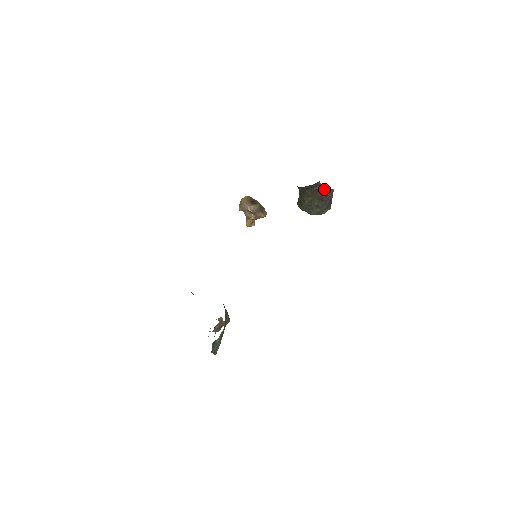
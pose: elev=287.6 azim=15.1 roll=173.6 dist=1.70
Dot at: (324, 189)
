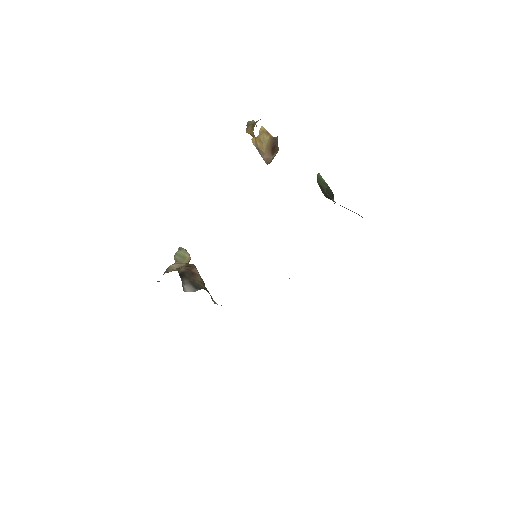
Dot at: occluded
